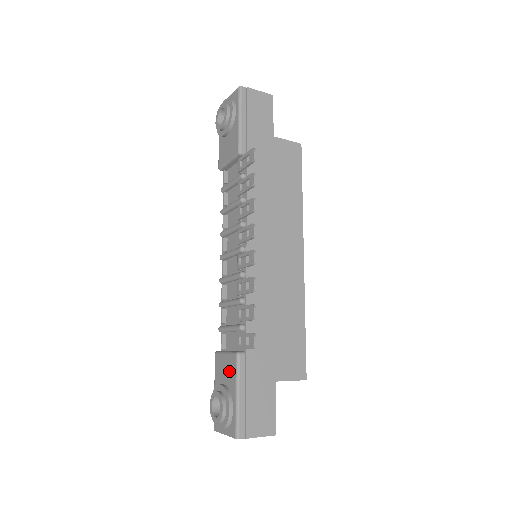
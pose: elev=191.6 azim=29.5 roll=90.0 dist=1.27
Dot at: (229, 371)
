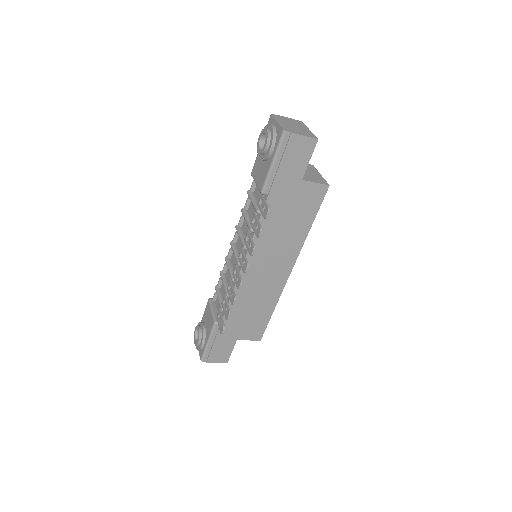
Dot at: (209, 324)
